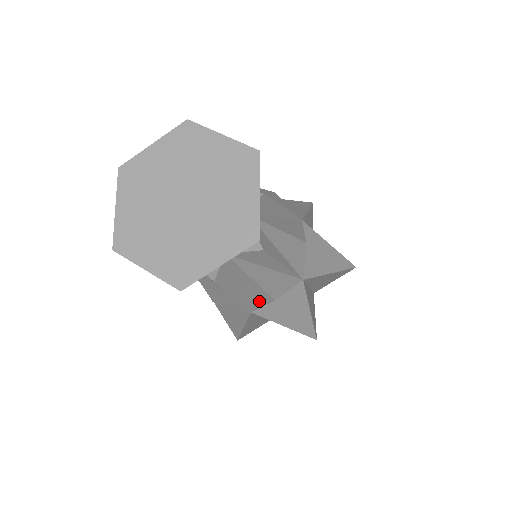
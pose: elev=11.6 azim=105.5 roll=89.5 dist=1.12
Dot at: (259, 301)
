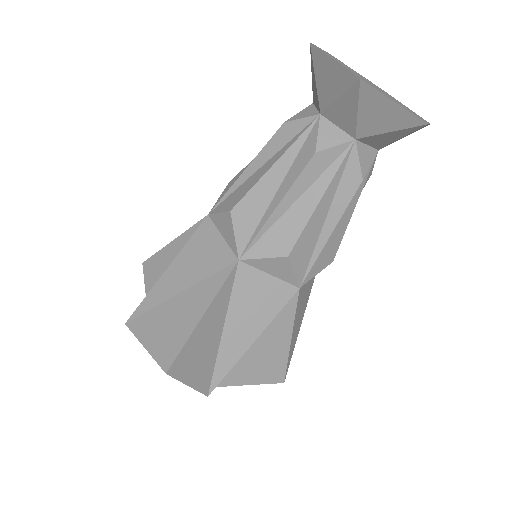
Dot at: (324, 260)
